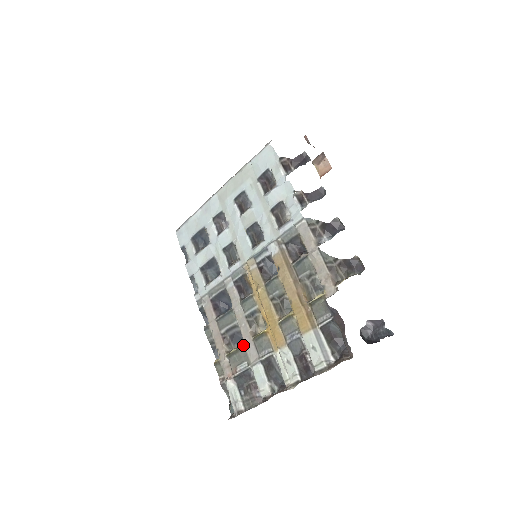
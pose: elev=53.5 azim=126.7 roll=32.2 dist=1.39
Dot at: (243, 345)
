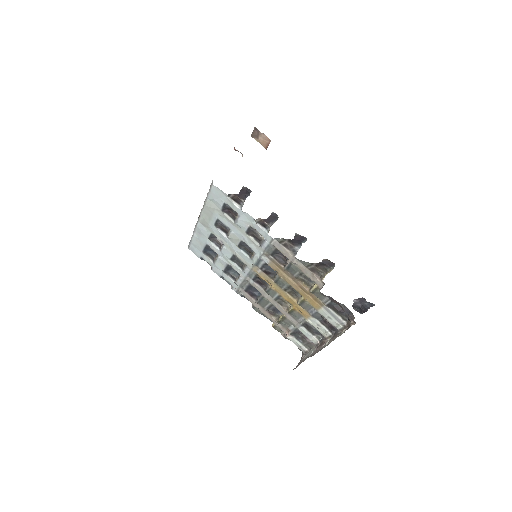
Dot at: (284, 317)
